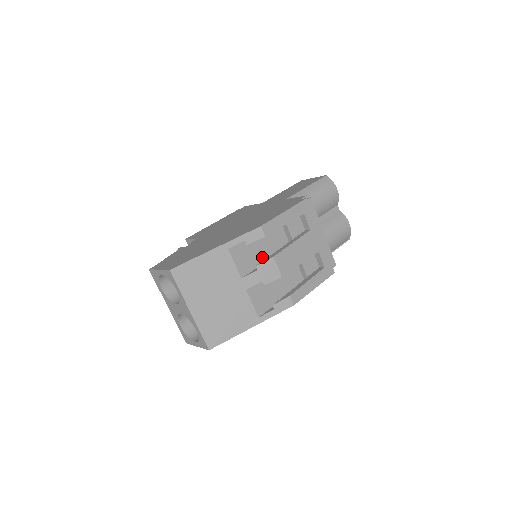
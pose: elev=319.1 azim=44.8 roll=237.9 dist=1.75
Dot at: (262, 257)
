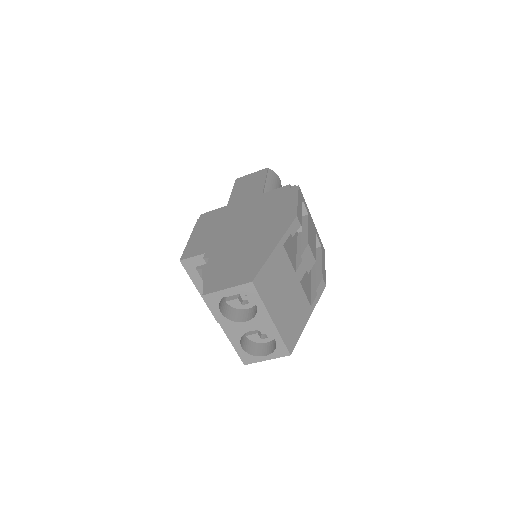
Dot at: (294, 248)
